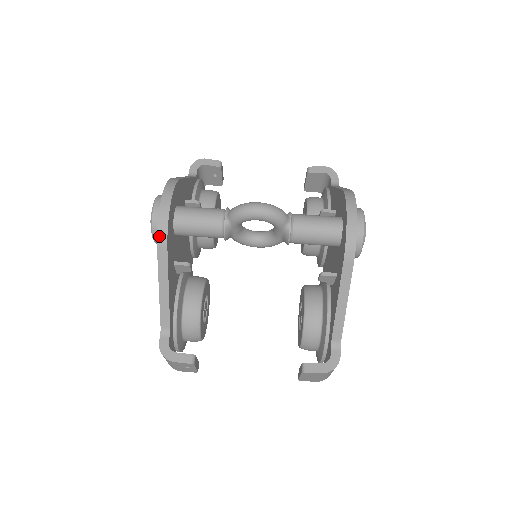
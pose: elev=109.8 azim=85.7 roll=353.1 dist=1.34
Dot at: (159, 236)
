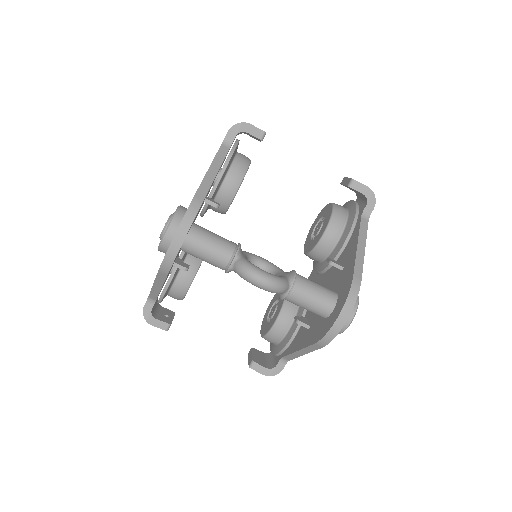
Dot at: (162, 267)
